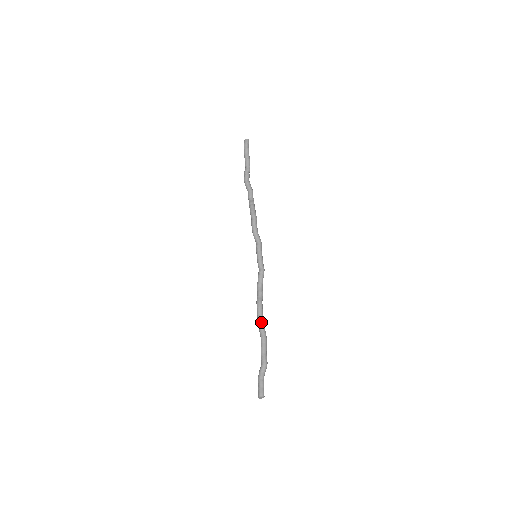
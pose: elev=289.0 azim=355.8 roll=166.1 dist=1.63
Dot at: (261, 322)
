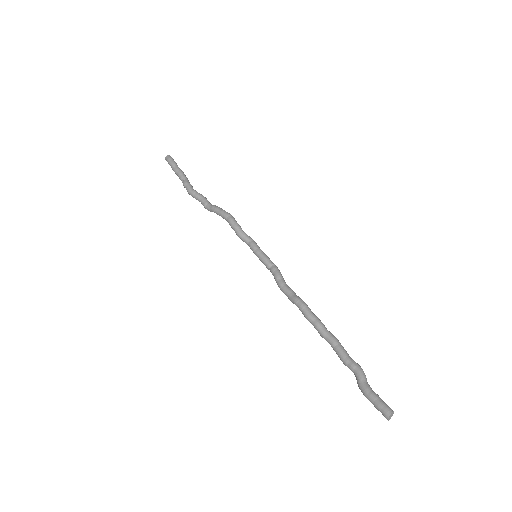
Dot at: (318, 320)
